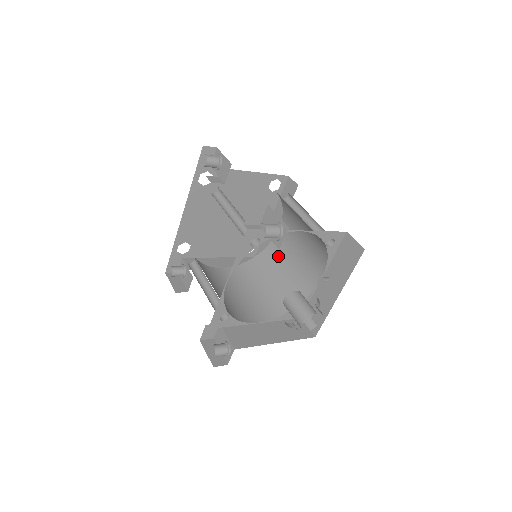
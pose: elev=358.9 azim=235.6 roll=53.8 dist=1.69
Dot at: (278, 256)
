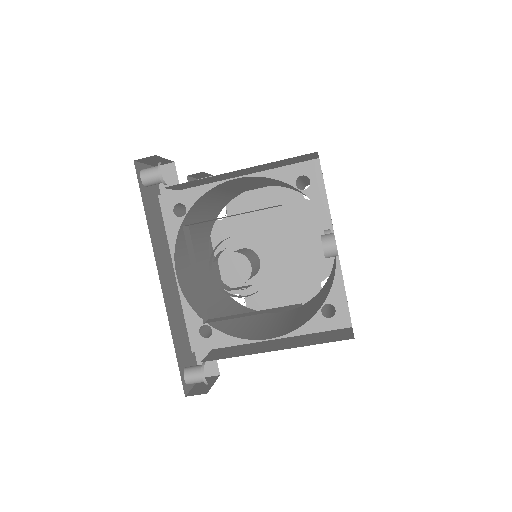
Dot at: (333, 267)
